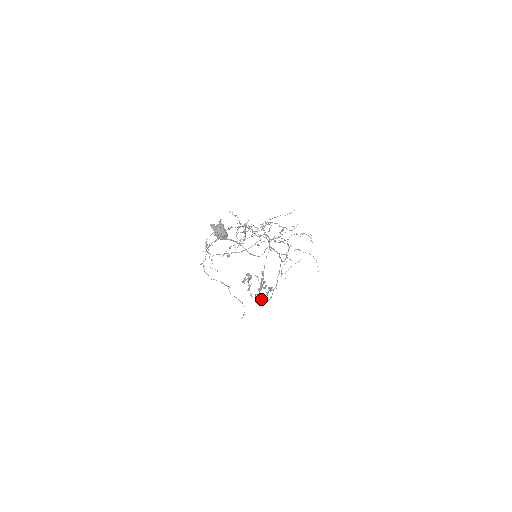
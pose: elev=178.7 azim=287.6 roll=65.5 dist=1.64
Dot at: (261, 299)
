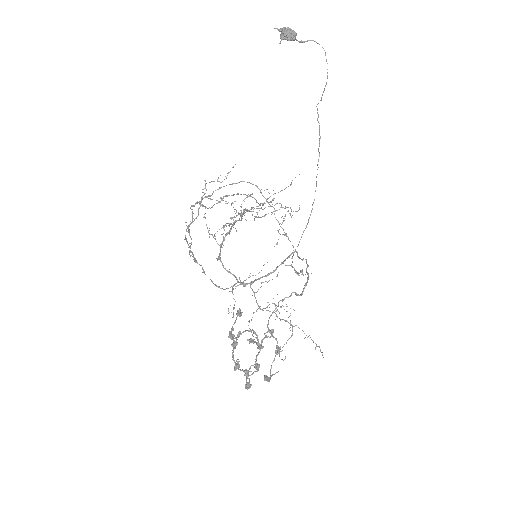
Dot at: (291, 293)
